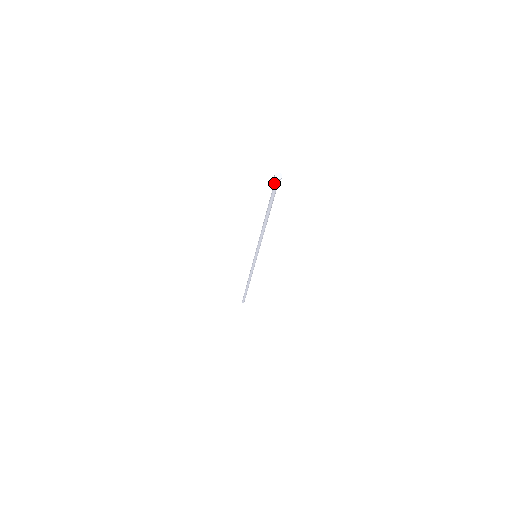
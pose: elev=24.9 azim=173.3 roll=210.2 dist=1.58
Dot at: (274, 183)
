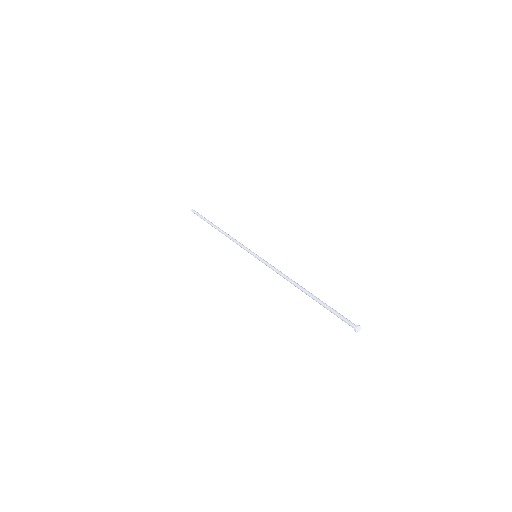
Dot at: (349, 325)
